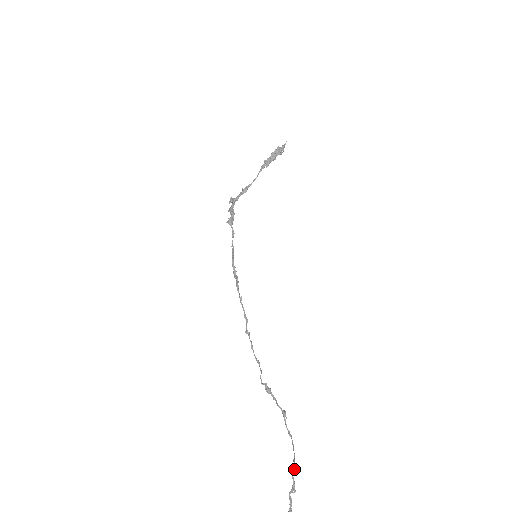
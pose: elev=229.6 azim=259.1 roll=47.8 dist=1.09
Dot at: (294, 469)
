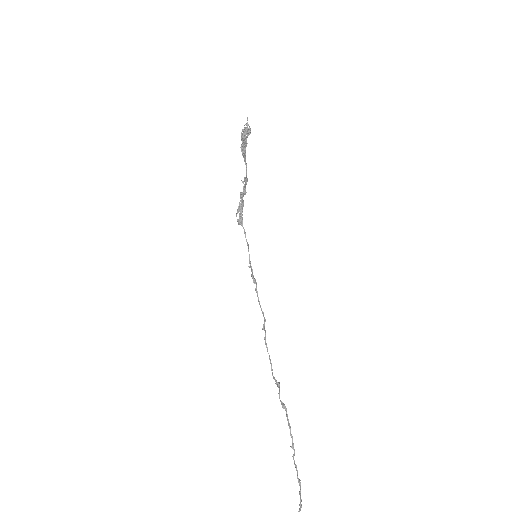
Dot at: (294, 453)
